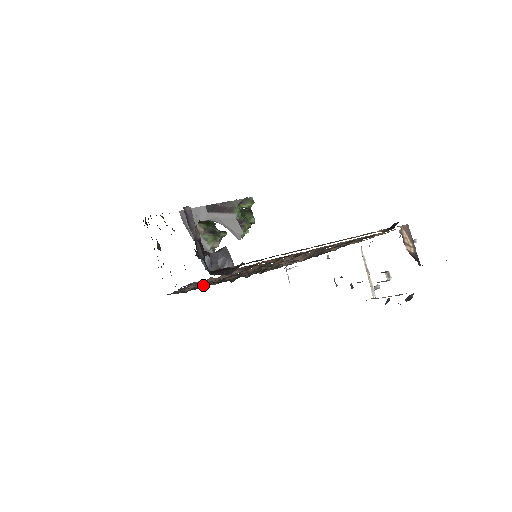
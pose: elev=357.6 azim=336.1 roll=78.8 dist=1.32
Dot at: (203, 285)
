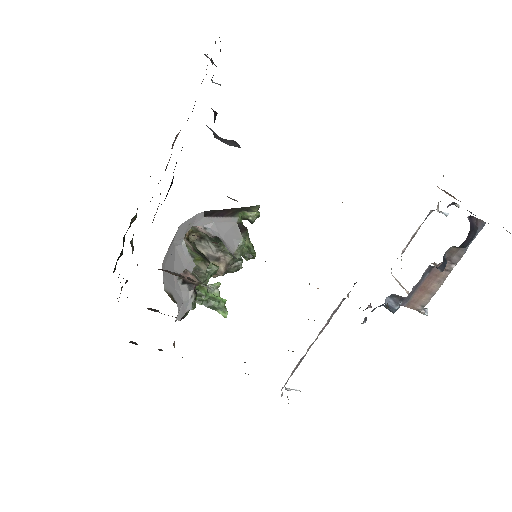
Dot at: occluded
